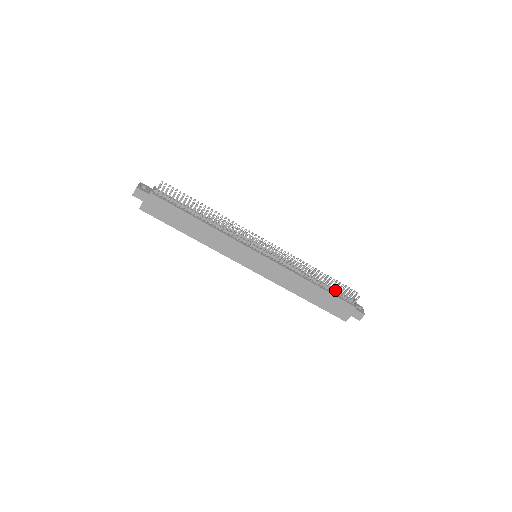
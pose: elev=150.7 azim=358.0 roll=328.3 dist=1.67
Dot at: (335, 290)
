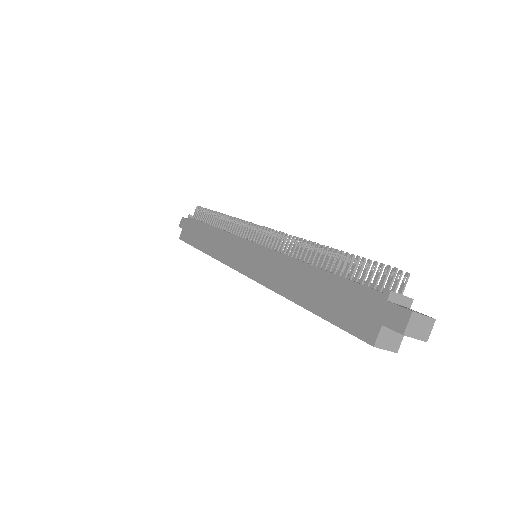
Dot at: occluded
